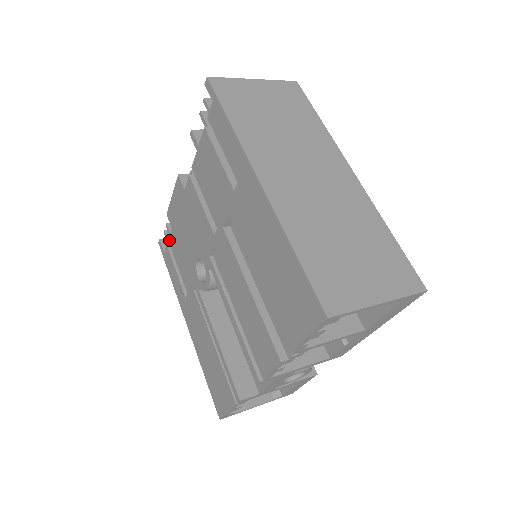
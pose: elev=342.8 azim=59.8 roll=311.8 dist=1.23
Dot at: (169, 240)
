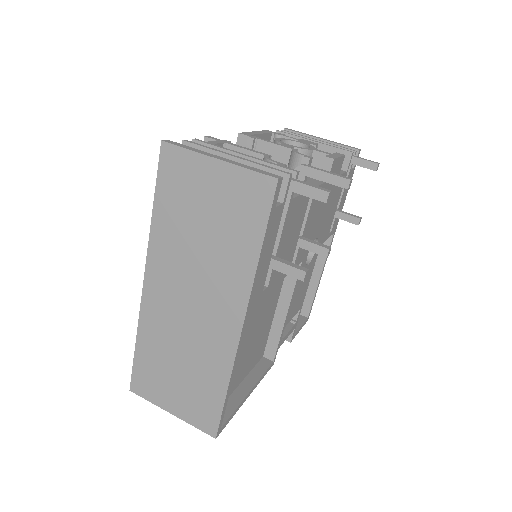
Dot at: occluded
